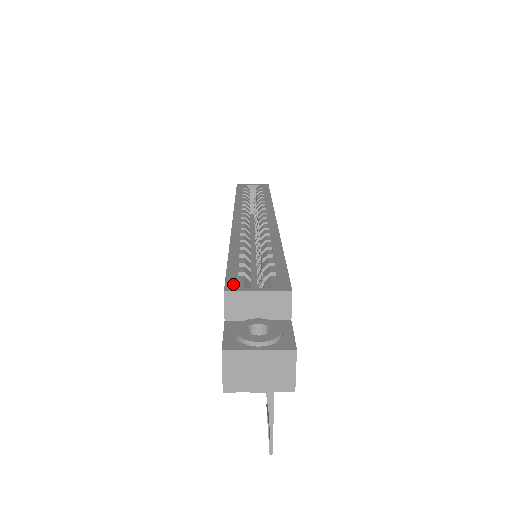
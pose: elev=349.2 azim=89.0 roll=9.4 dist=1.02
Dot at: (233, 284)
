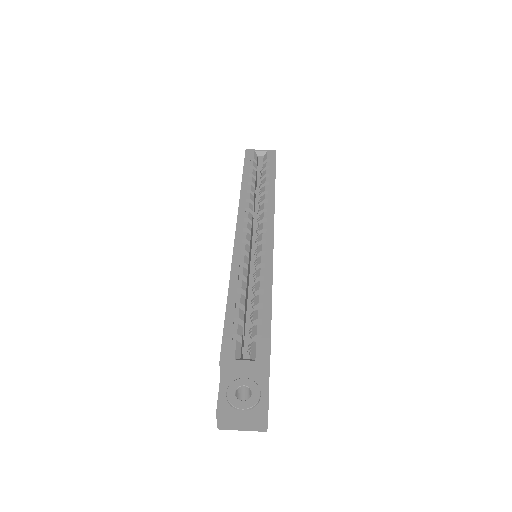
Dot at: (227, 353)
